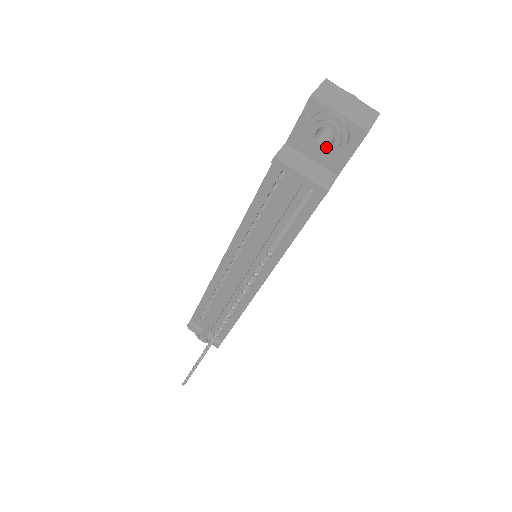
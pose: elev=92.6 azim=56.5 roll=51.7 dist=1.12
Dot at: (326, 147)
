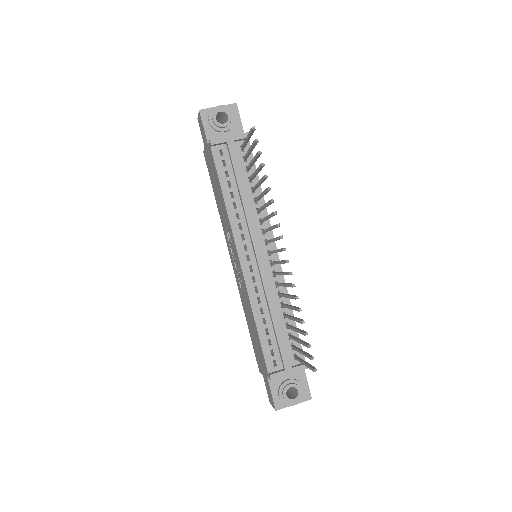
Dot at: (227, 122)
